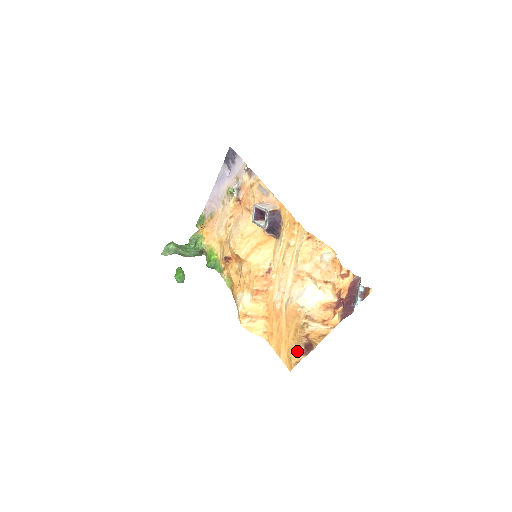
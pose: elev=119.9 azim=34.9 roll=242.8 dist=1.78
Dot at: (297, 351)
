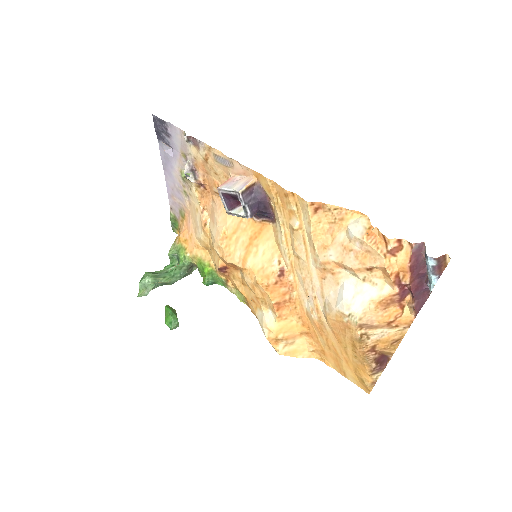
Dot at: (367, 371)
